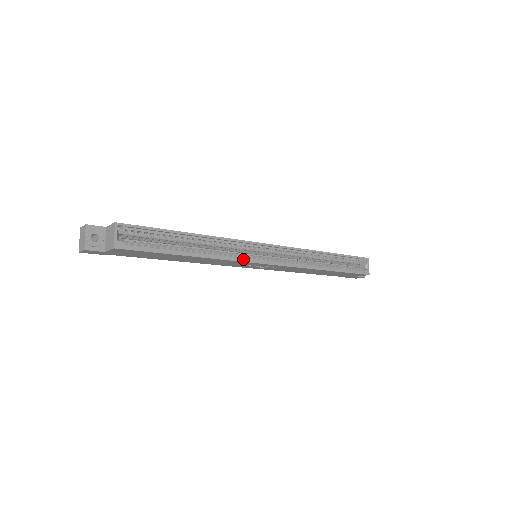
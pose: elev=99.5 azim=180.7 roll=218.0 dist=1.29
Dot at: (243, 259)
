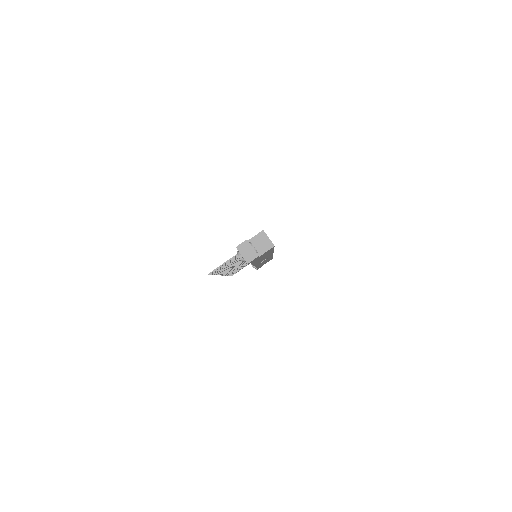
Dot at: occluded
